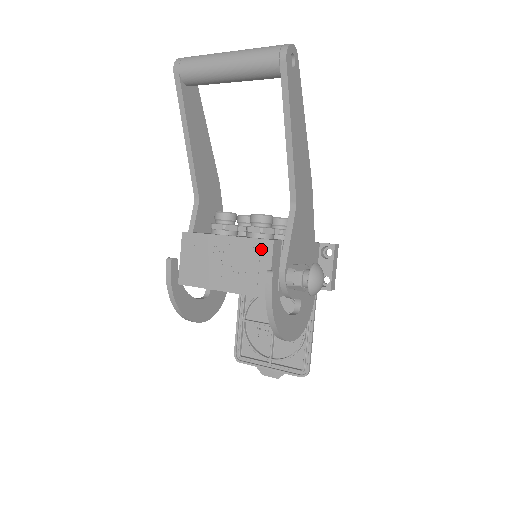
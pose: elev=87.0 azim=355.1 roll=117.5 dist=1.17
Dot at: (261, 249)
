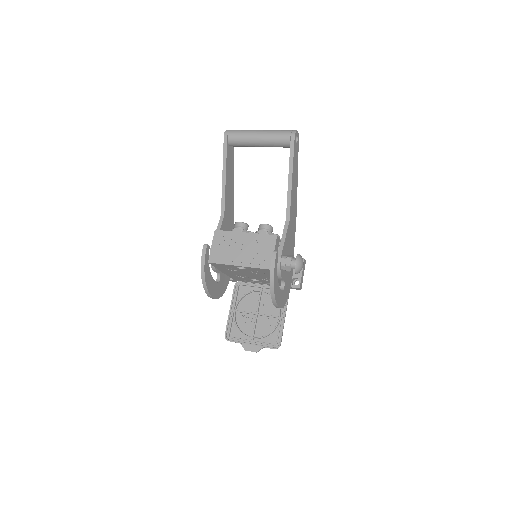
Dot at: (268, 240)
